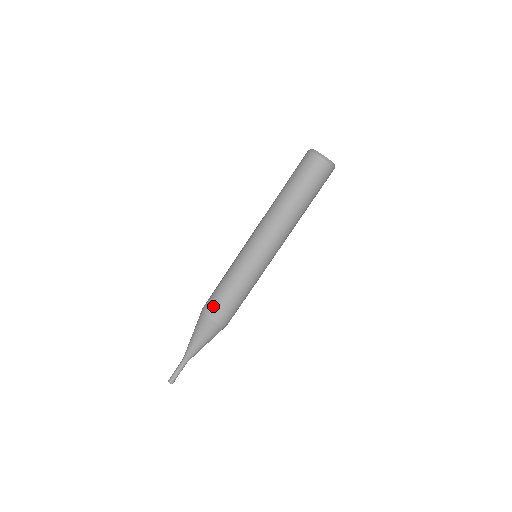
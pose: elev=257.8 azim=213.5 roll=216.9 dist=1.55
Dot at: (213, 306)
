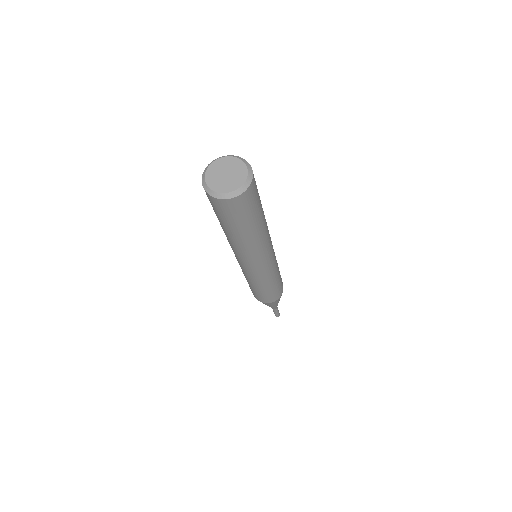
Dot at: (266, 299)
